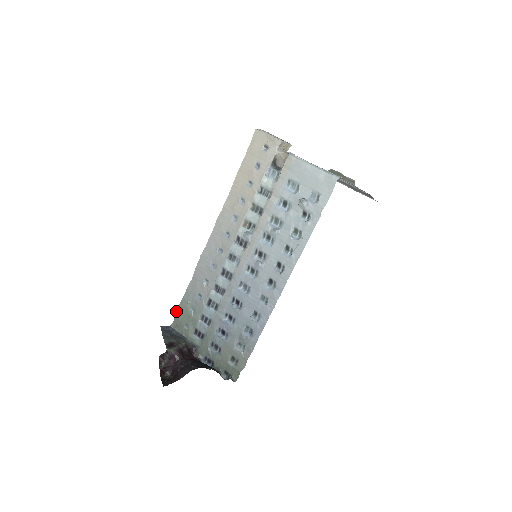
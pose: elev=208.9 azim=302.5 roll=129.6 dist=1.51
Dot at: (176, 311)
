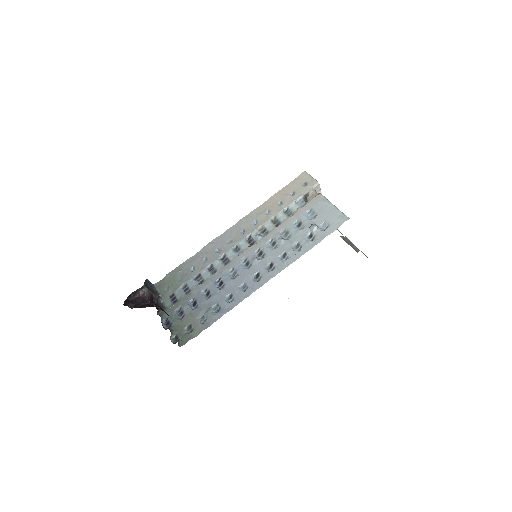
Dot at: (166, 274)
